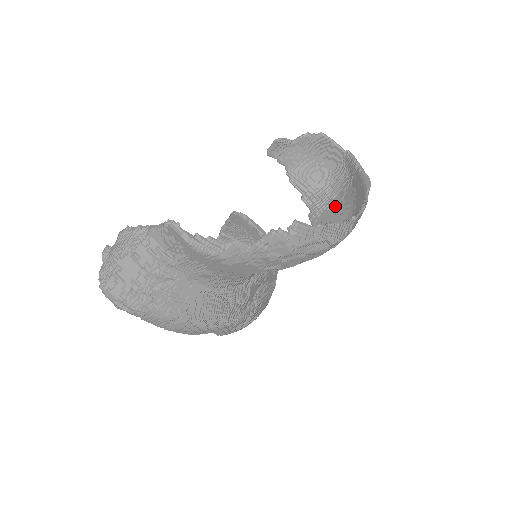
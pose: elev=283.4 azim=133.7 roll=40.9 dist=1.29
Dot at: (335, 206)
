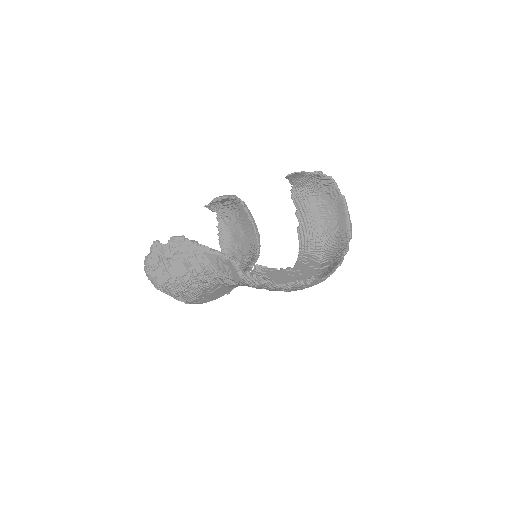
Dot at: (318, 229)
